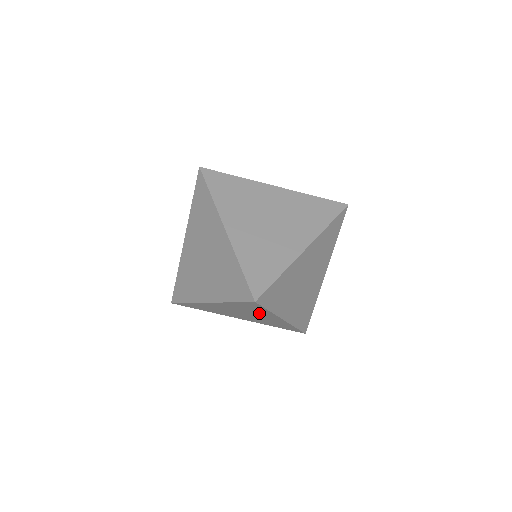
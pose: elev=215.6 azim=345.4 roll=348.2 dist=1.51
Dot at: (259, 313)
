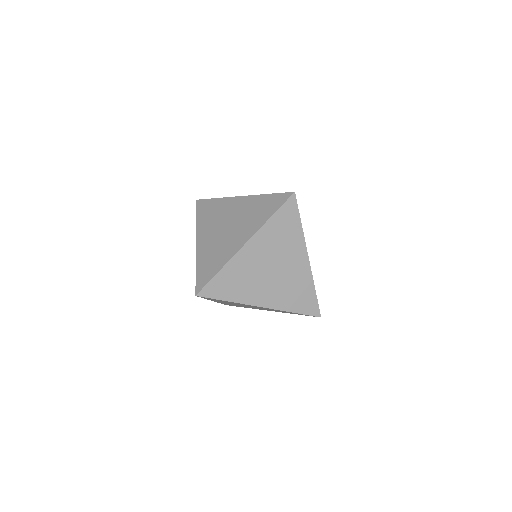
Dot at: occluded
